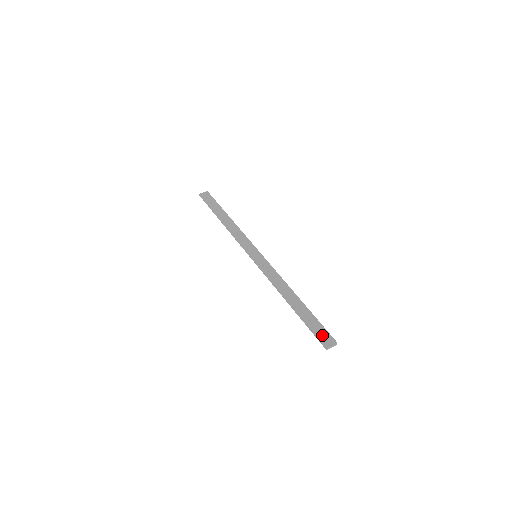
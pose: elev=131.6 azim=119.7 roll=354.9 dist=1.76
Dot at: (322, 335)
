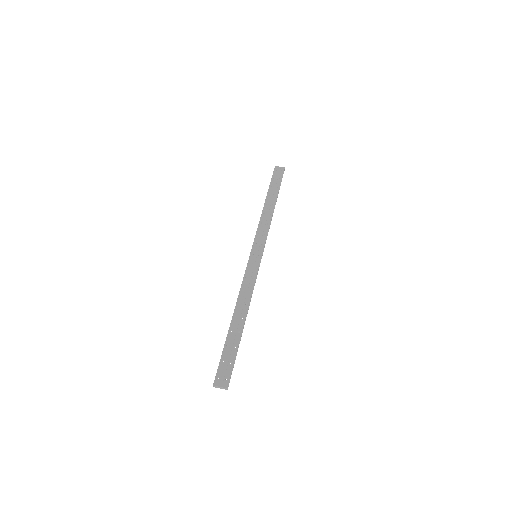
Dot at: (223, 371)
